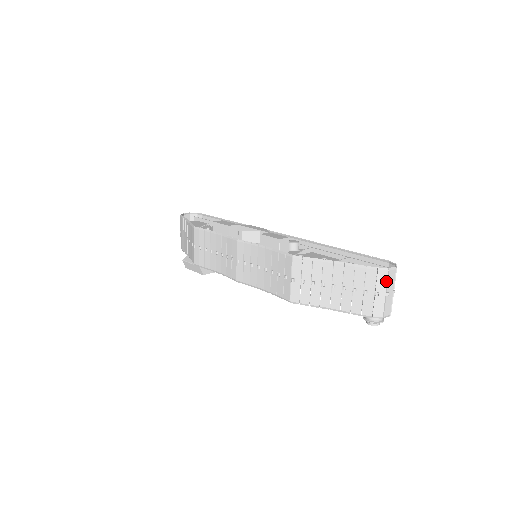
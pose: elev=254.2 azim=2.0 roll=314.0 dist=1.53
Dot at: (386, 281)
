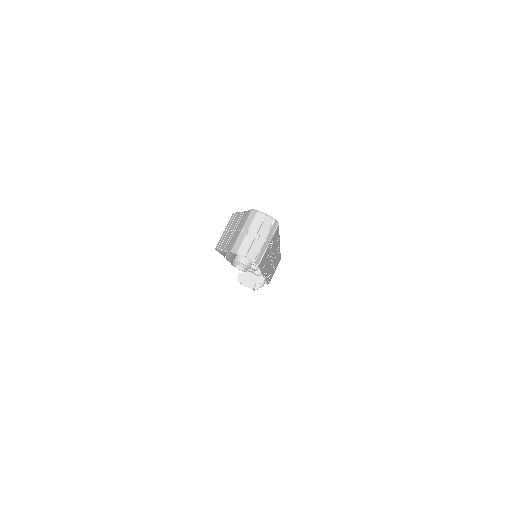
Dot at: (252, 220)
